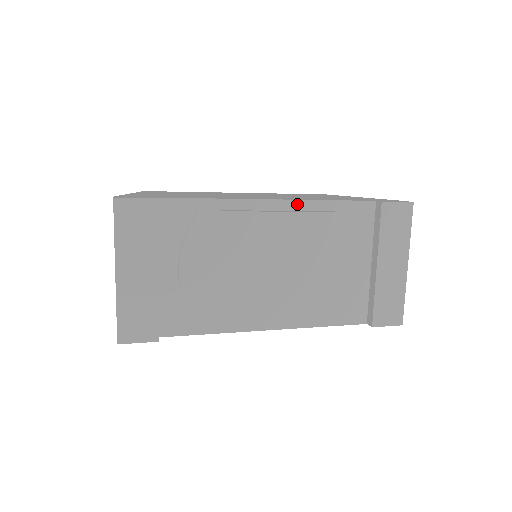
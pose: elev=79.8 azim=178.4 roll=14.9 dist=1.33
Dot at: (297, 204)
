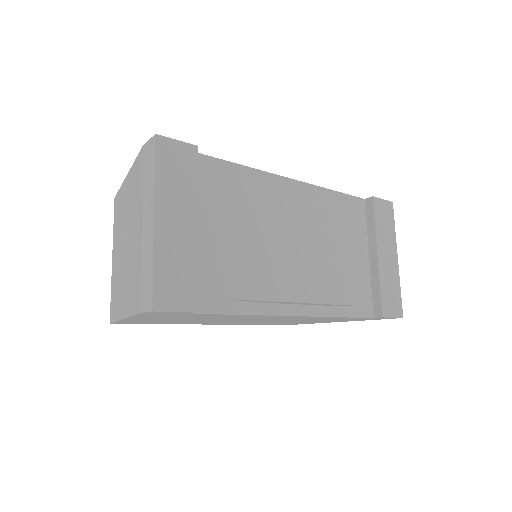
Dot at: (309, 188)
